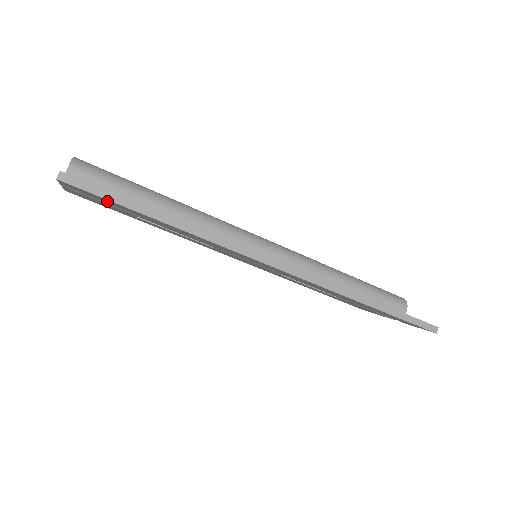
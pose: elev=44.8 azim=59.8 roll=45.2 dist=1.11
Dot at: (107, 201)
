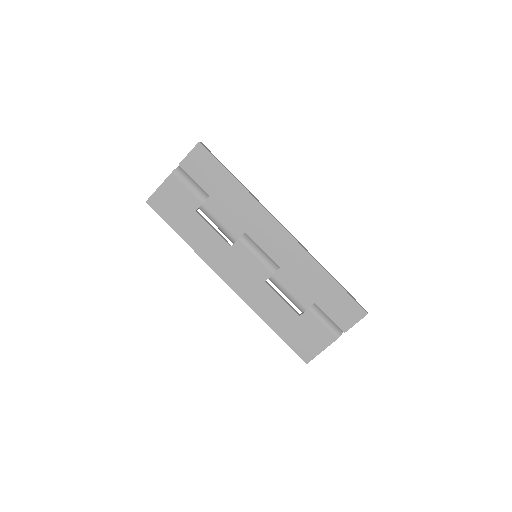
Dot at: (208, 168)
